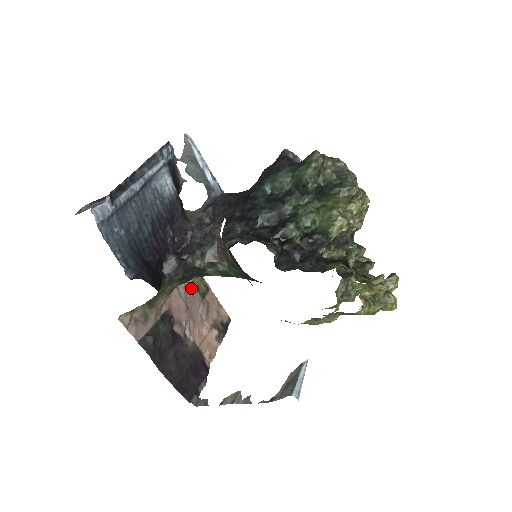
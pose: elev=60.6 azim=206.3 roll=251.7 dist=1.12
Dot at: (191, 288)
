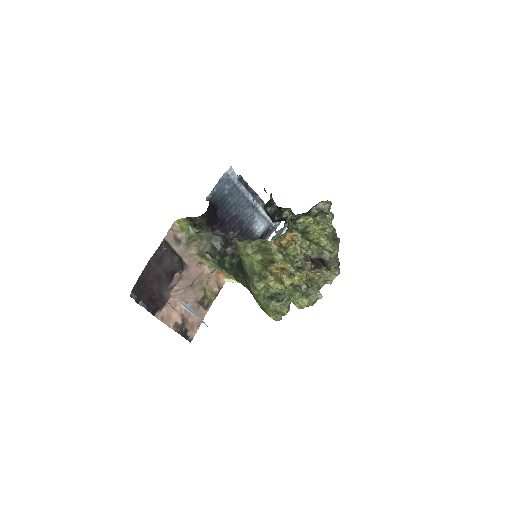
Dot at: (204, 288)
